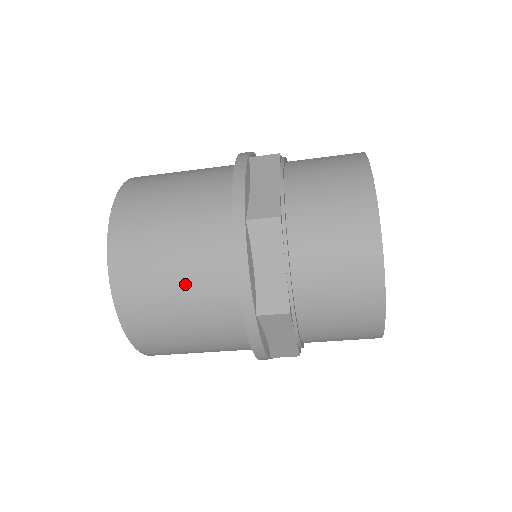
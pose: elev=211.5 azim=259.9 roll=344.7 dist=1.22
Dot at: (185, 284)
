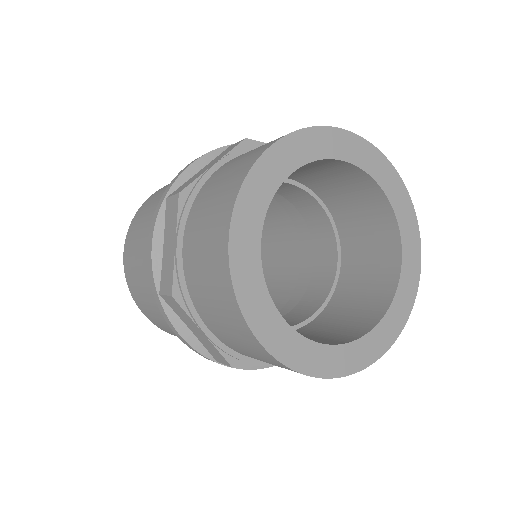
Dot at: occluded
